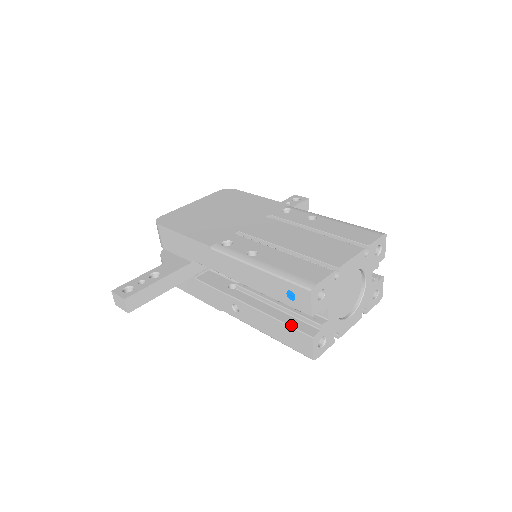
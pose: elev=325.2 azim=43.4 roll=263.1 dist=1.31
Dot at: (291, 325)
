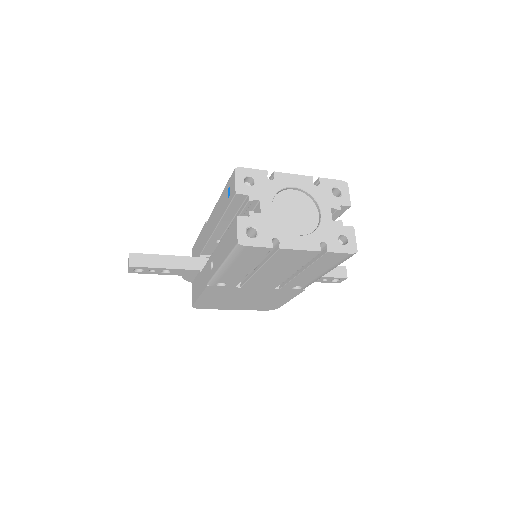
Dot at: occluded
